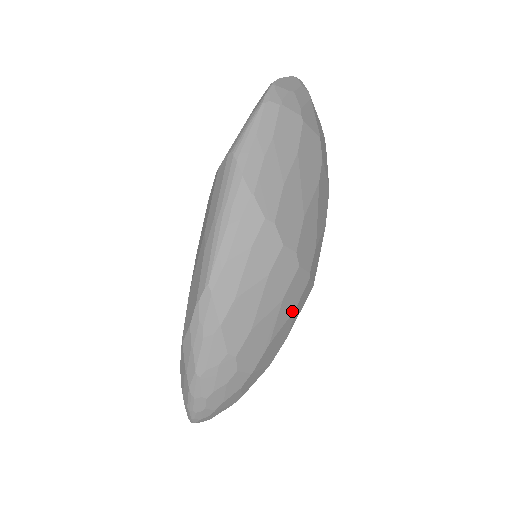
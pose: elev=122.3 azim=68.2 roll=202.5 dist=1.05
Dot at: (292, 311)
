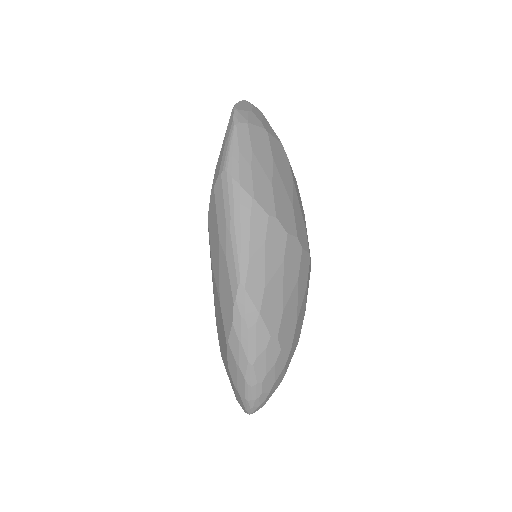
Dot at: (305, 289)
